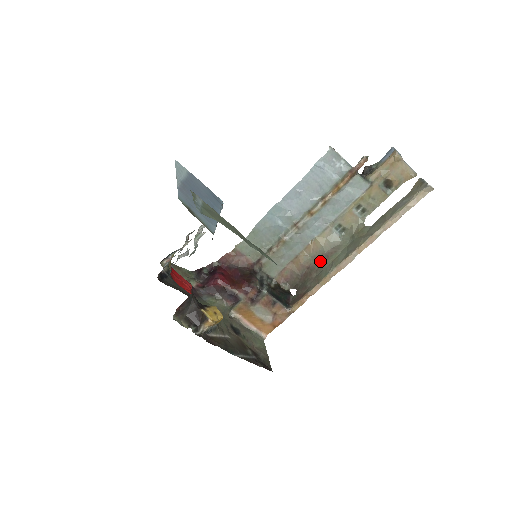
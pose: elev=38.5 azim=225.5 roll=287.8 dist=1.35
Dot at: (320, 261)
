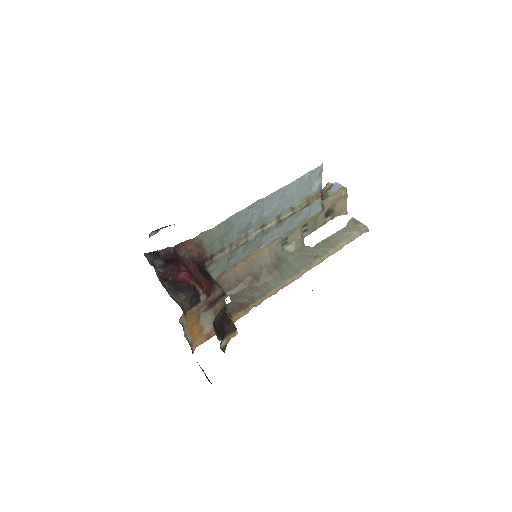
Dot at: (266, 271)
